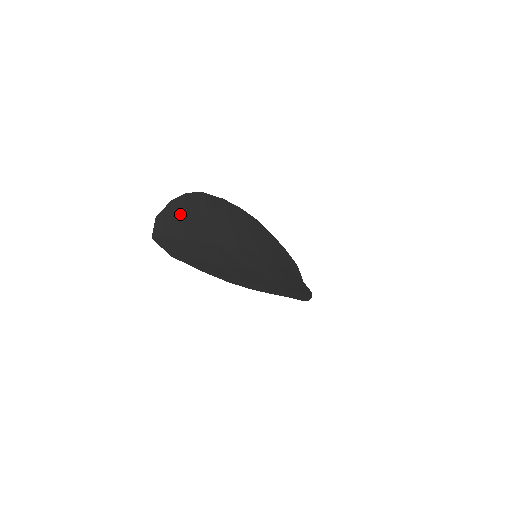
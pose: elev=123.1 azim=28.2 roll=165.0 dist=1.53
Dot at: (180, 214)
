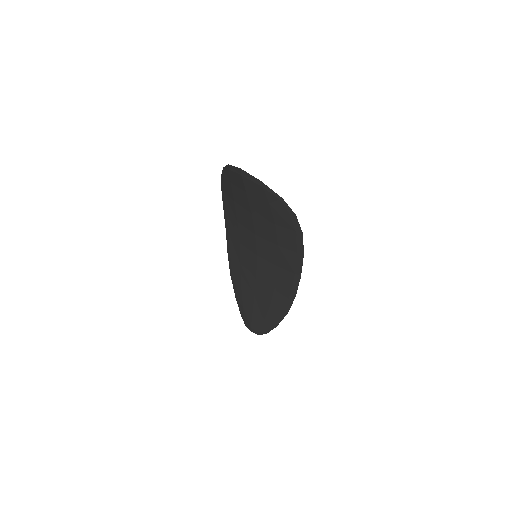
Dot at: occluded
